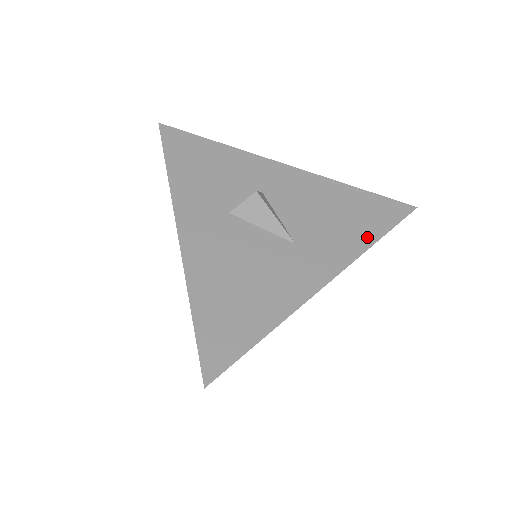
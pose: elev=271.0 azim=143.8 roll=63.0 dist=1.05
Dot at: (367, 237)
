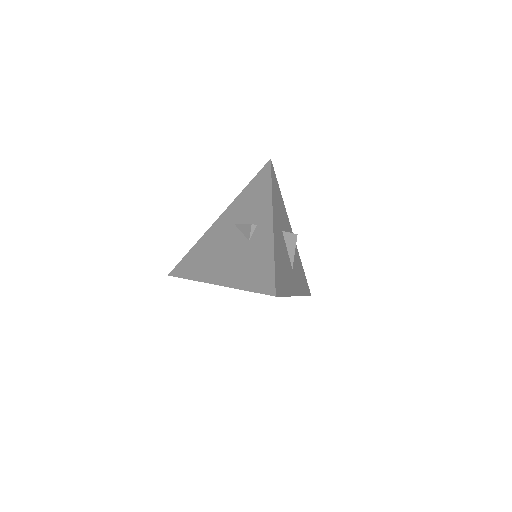
Dot at: (304, 291)
